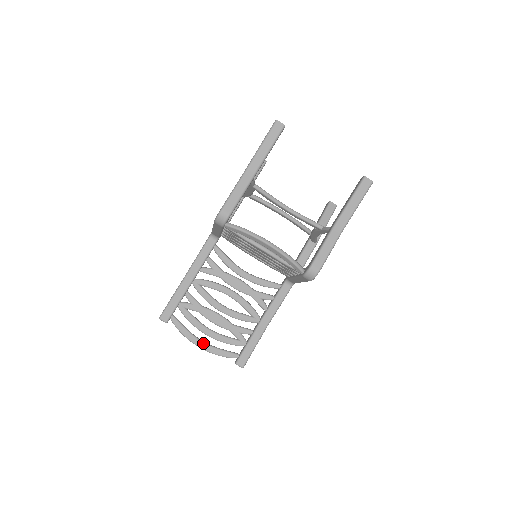
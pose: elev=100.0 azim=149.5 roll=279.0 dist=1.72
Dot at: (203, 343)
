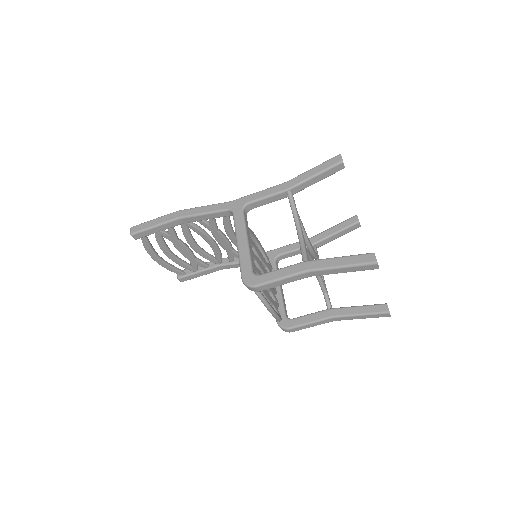
Dot at: (160, 260)
